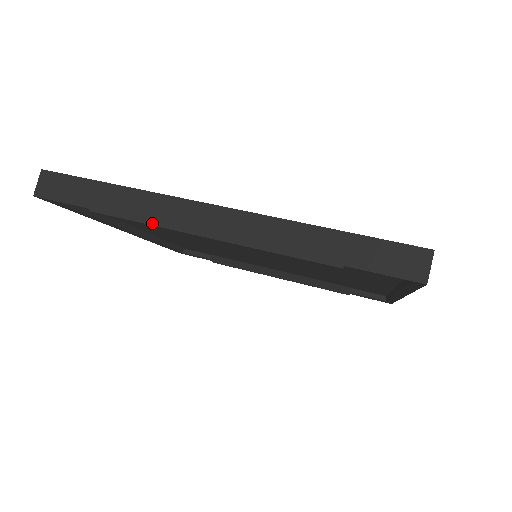
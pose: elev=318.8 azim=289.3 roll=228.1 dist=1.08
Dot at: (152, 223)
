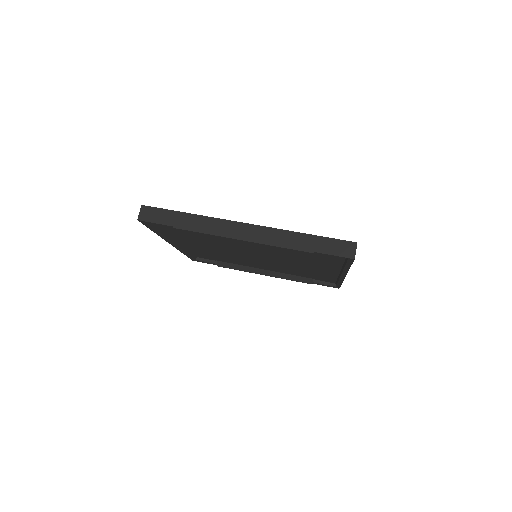
Dot at: (211, 233)
